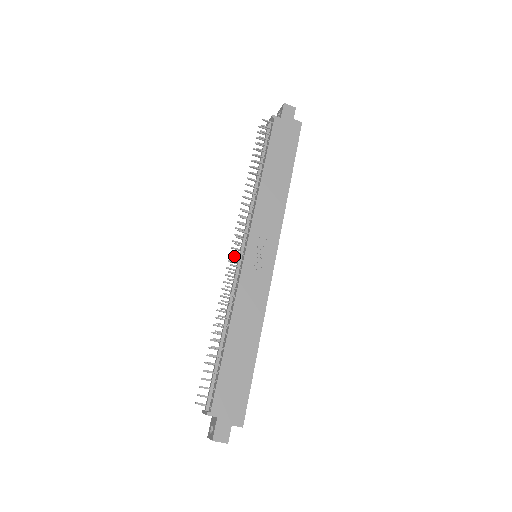
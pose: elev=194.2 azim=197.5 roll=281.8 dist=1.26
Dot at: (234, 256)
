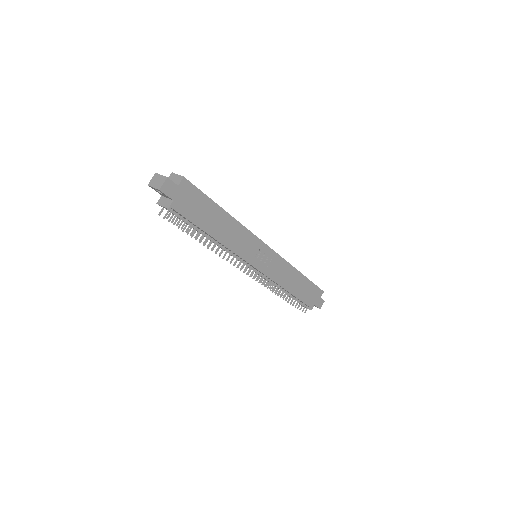
Dot at: occluded
